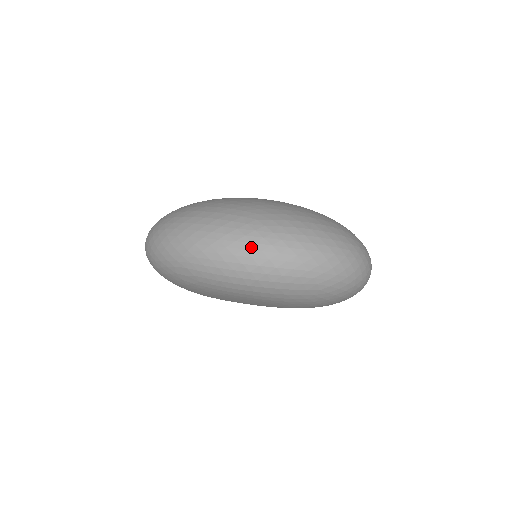
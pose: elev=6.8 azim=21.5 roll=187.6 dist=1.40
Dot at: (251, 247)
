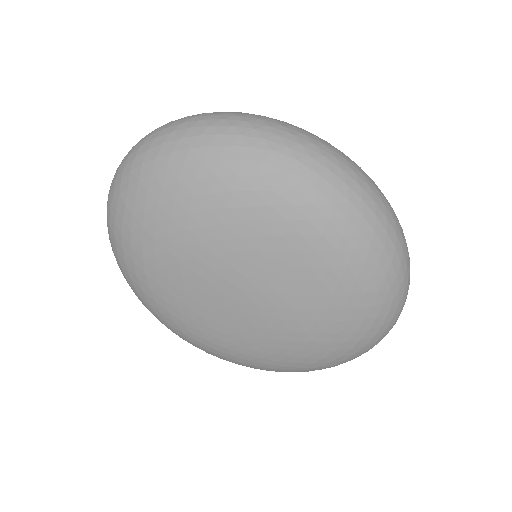
Dot at: (383, 195)
